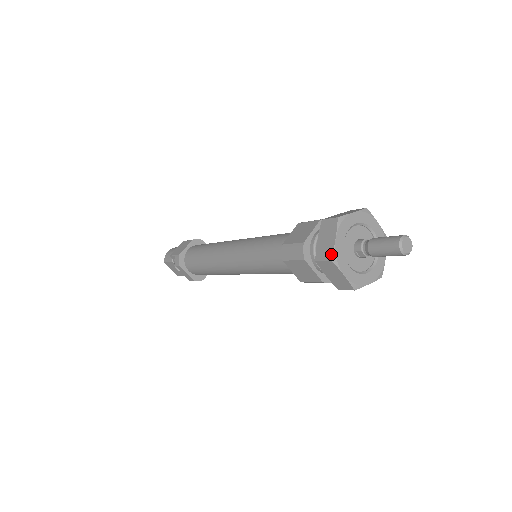
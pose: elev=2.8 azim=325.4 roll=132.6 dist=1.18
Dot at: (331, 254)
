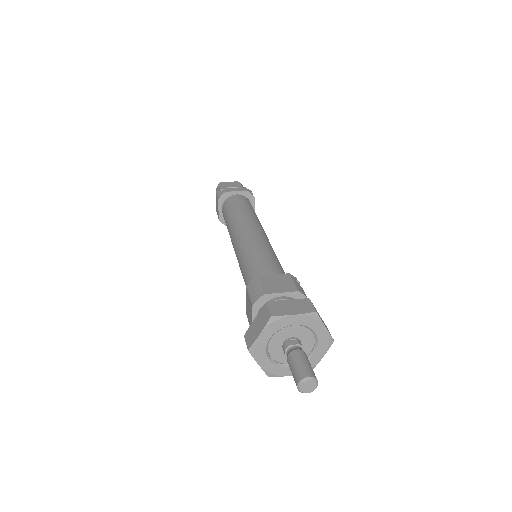
Dot at: (265, 373)
